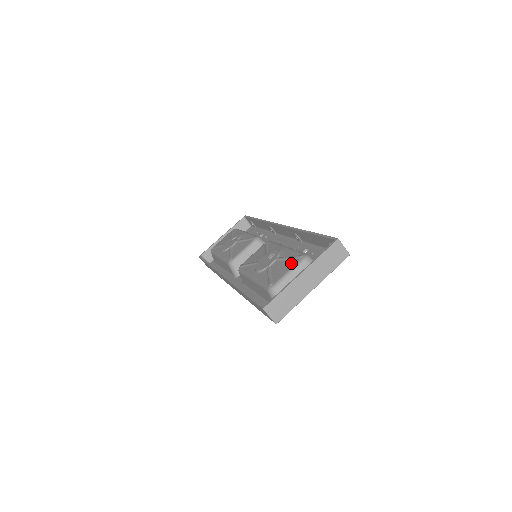
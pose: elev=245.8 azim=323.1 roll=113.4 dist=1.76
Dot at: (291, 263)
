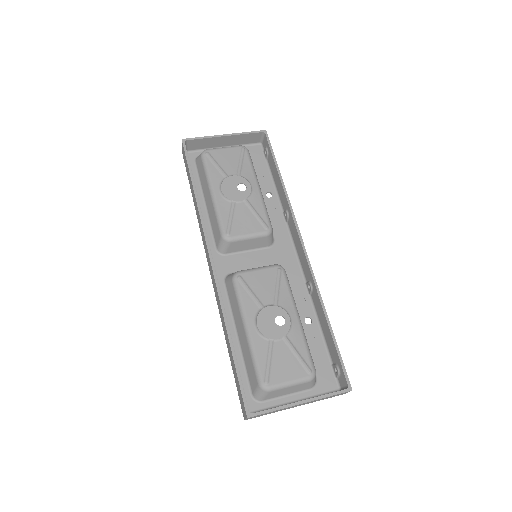
Dot at: (297, 370)
